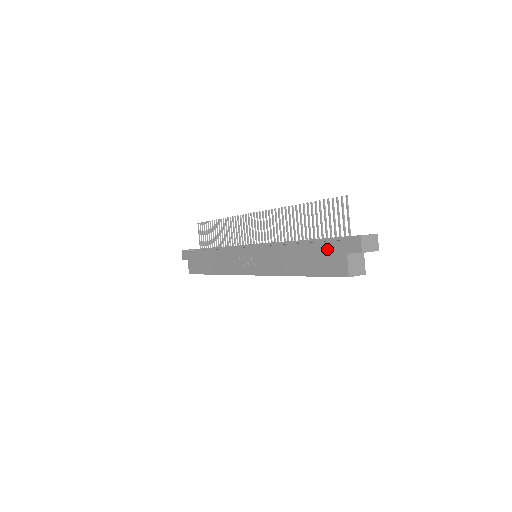
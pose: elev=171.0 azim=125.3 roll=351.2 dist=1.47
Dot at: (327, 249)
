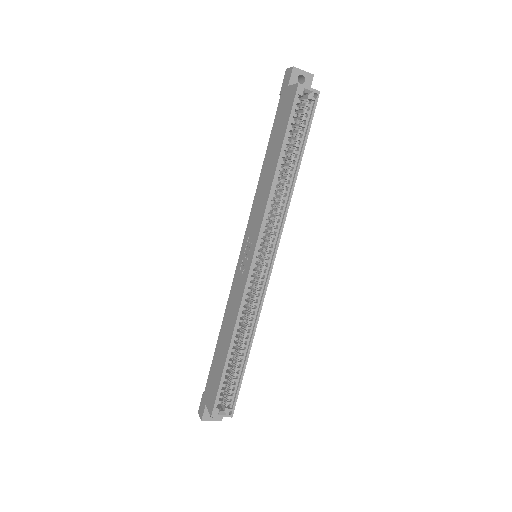
Dot at: (279, 113)
